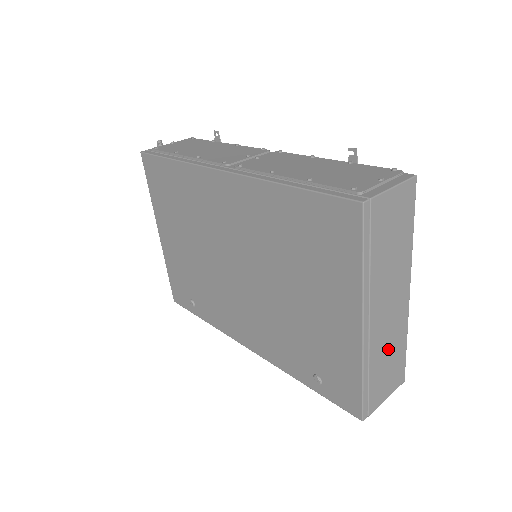
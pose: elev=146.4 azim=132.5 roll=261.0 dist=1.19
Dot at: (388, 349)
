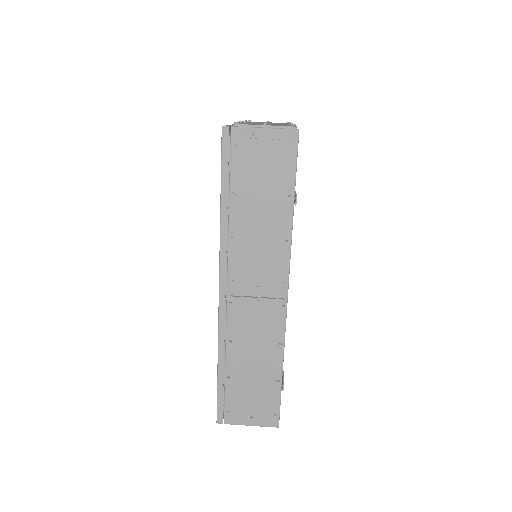
Dot at: occluded
